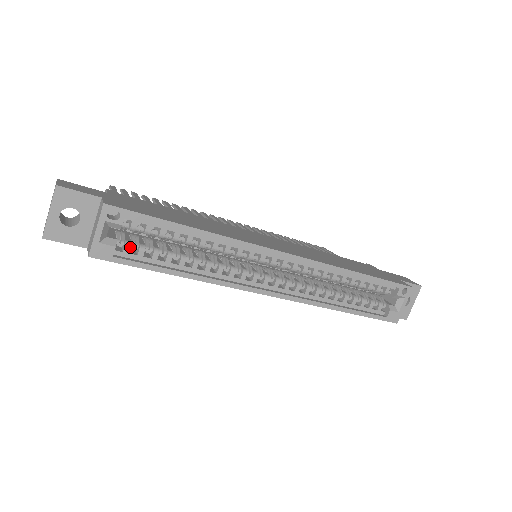
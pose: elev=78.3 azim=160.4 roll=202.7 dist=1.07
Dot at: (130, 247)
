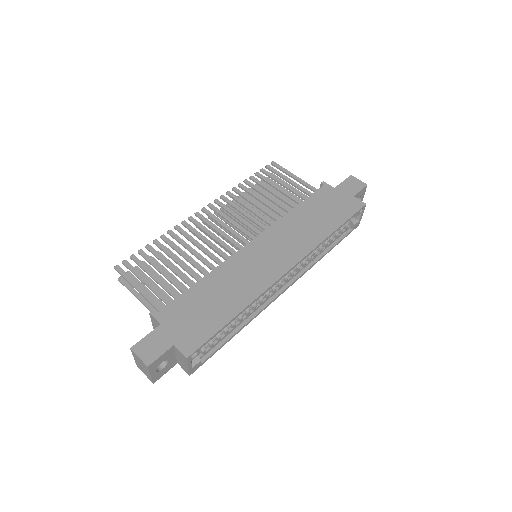
Dot at: (205, 350)
